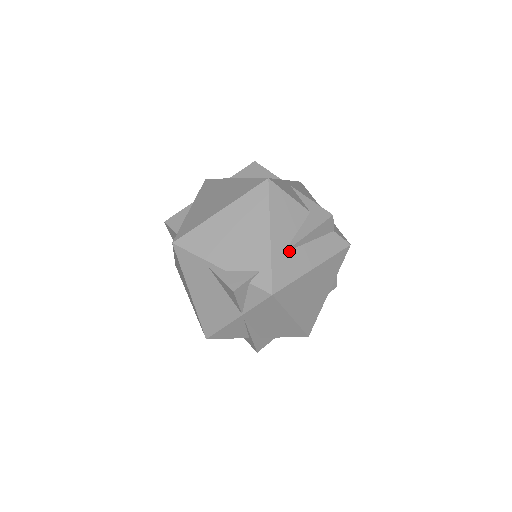
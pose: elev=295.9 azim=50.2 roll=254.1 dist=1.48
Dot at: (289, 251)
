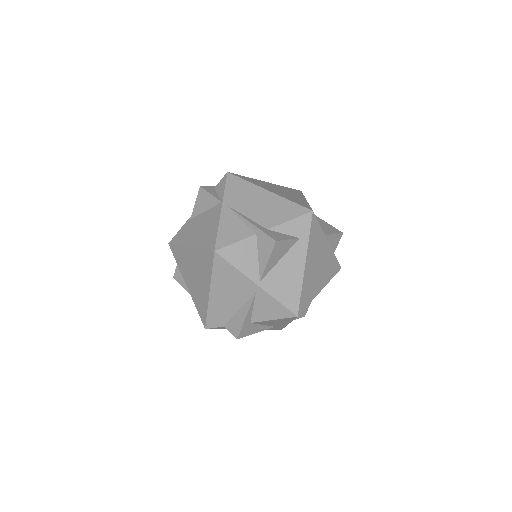
Dot at: occluded
